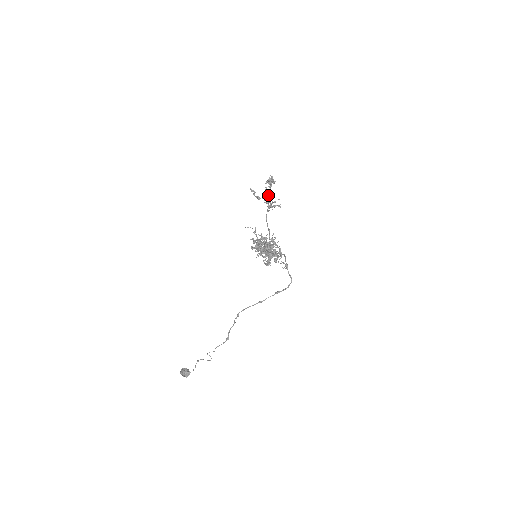
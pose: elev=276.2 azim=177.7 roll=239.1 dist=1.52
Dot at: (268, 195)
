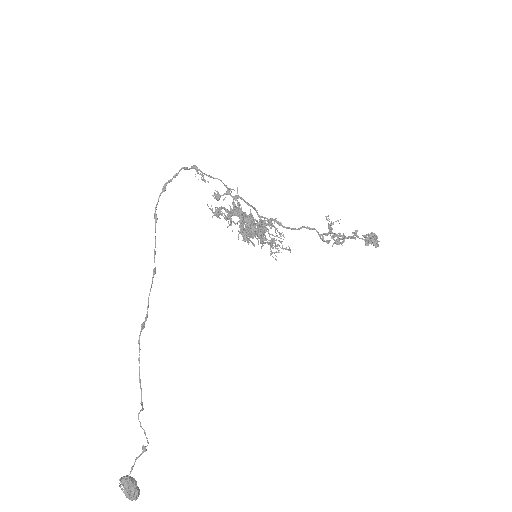
Dot at: (343, 236)
